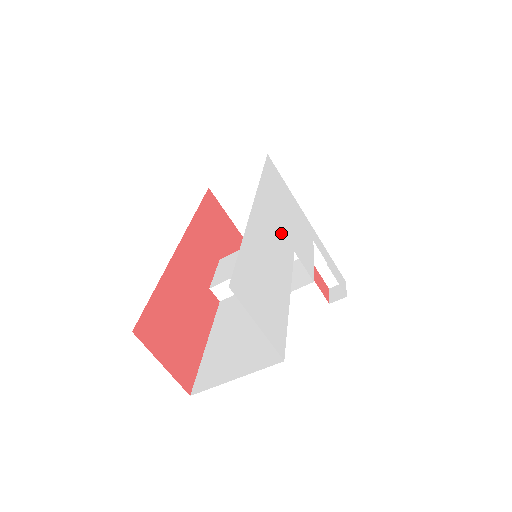
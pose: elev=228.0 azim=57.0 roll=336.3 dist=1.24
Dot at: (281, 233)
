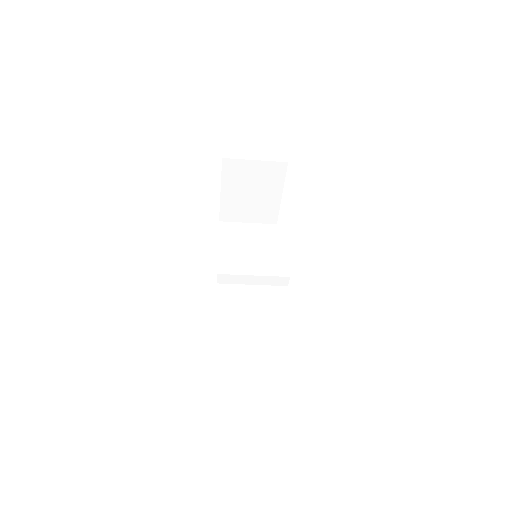
Dot at: occluded
